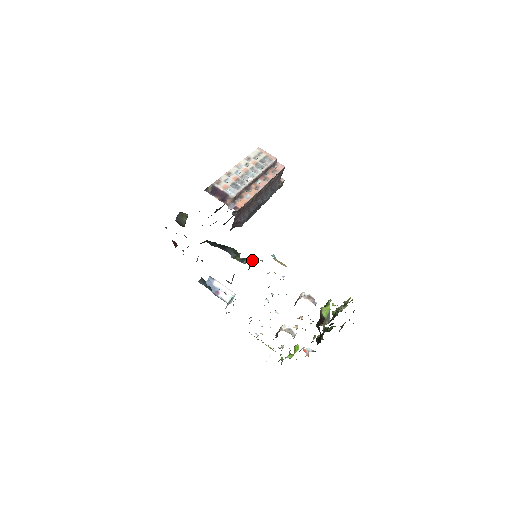
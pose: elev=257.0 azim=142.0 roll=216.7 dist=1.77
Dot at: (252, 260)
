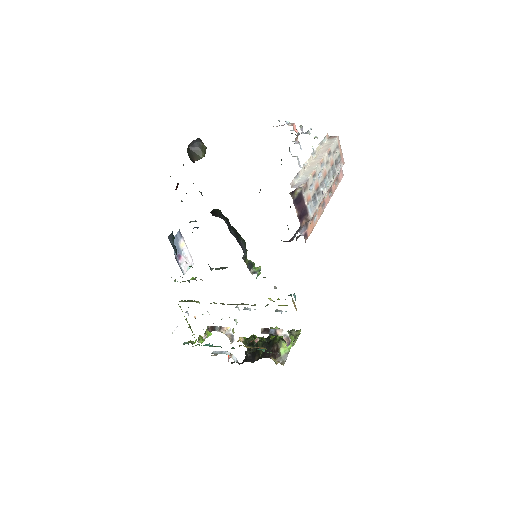
Dot at: (259, 271)
